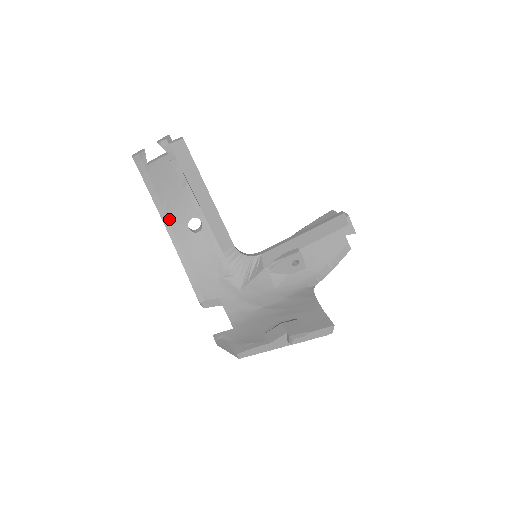
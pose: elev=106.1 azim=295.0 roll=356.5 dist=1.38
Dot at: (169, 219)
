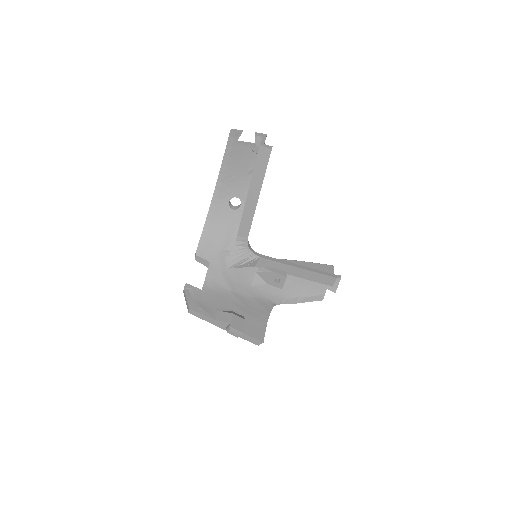
Dot at: (221, 186)
